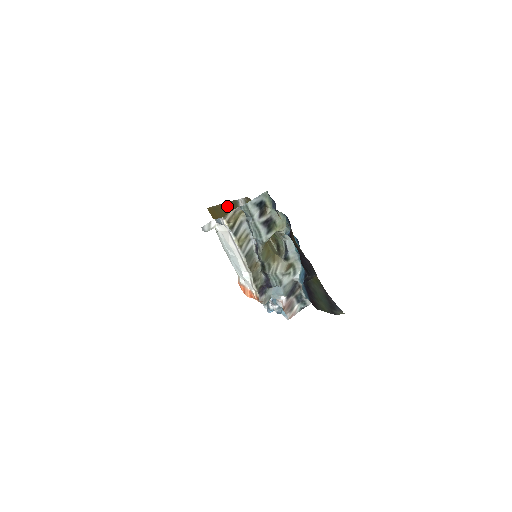
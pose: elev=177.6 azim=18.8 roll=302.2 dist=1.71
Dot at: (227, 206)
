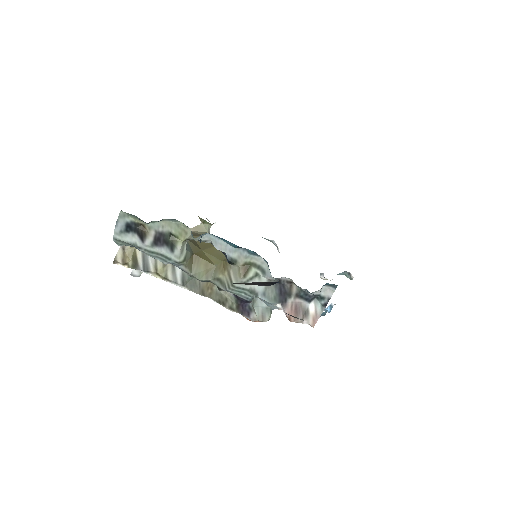
Dot at: occluded
